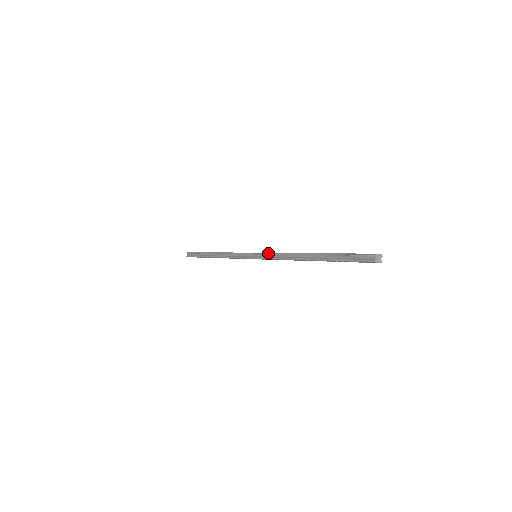
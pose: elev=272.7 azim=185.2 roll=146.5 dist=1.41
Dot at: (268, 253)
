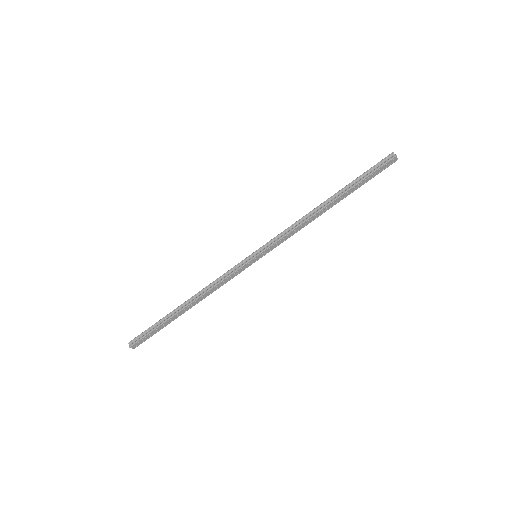
Dot at: (275, 237)
